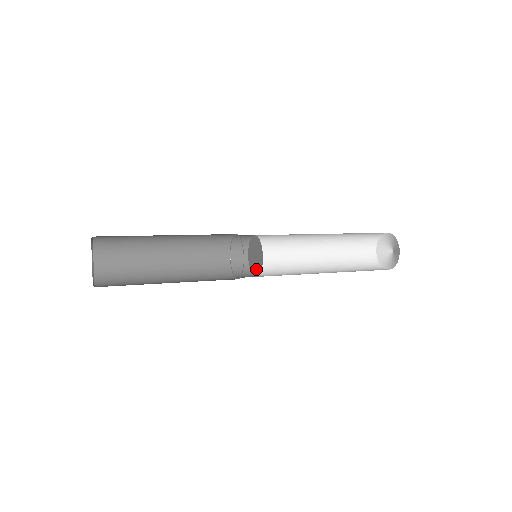
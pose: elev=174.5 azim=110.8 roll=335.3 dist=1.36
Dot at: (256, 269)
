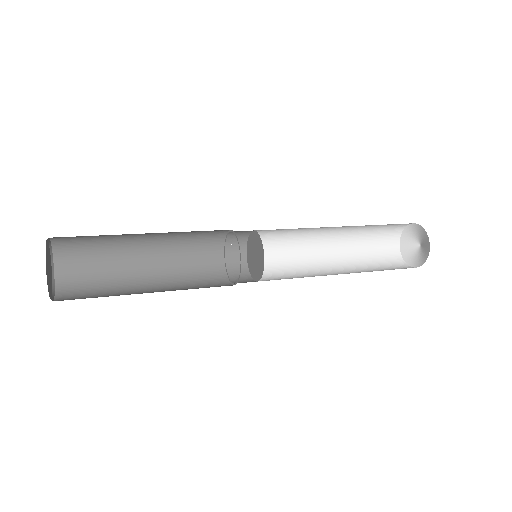
Dot at: (257, 271)
